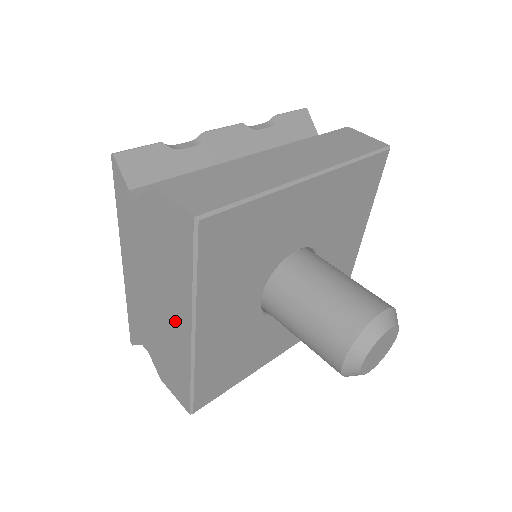
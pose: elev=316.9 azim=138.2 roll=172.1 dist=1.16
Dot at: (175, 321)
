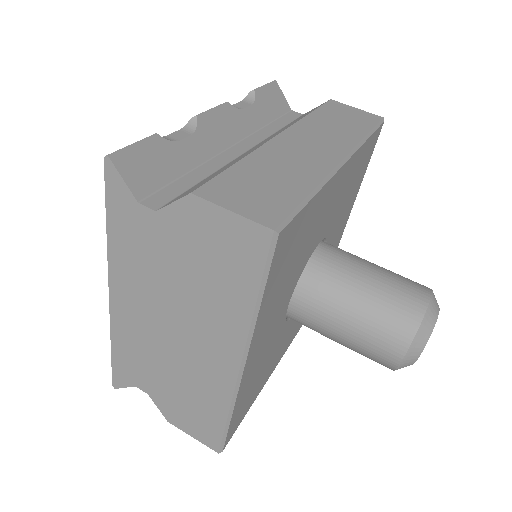
Dot at: (210, 355)
